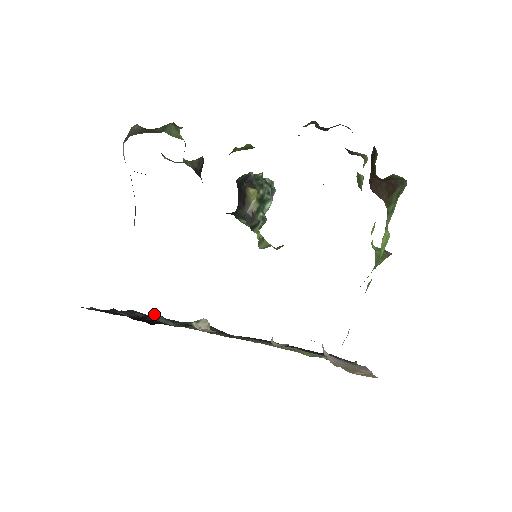
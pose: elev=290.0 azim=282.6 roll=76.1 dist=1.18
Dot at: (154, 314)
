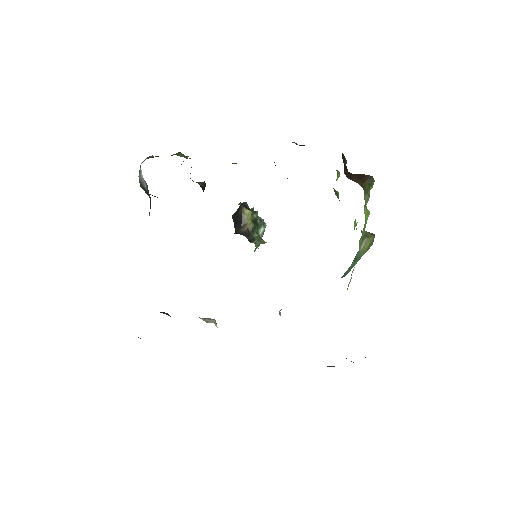
Dot at: (162, 312)
